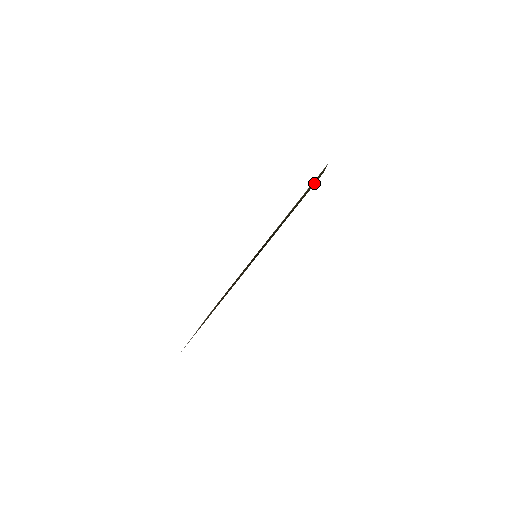
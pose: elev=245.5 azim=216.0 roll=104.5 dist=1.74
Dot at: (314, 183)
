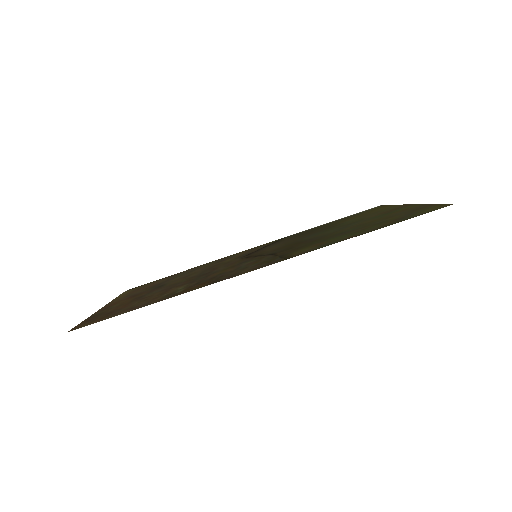
Dot at: (418, 210)
